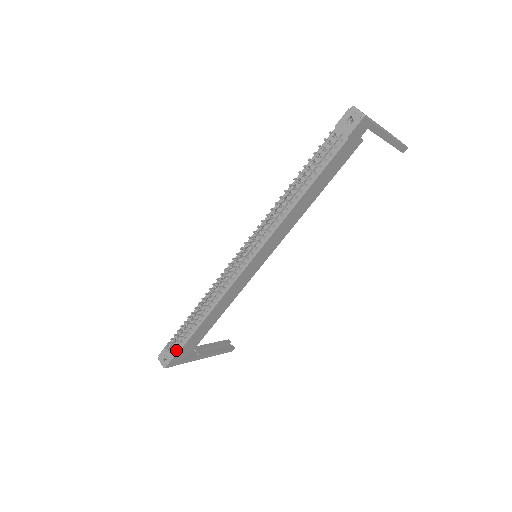
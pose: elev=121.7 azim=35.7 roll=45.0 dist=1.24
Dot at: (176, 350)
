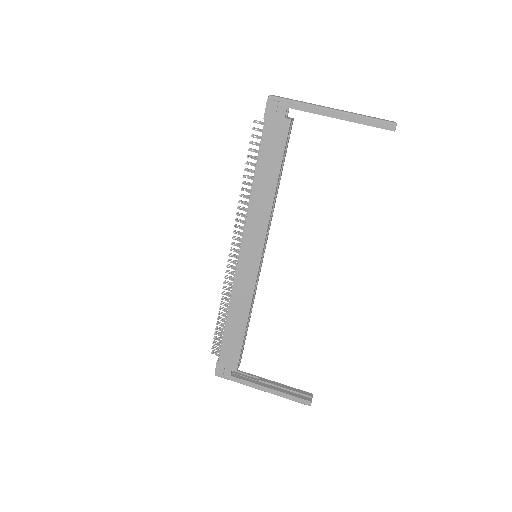
Dot at: (220, 356)
